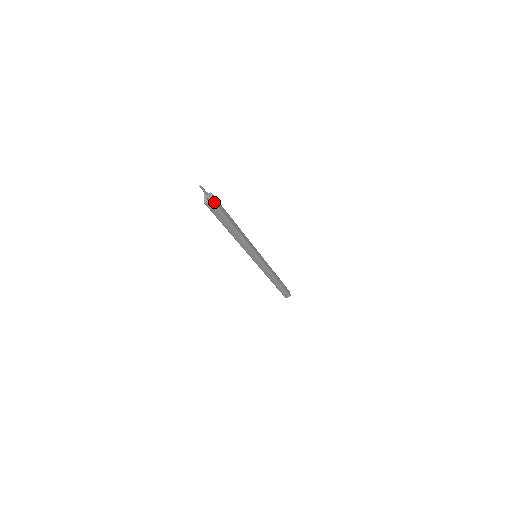
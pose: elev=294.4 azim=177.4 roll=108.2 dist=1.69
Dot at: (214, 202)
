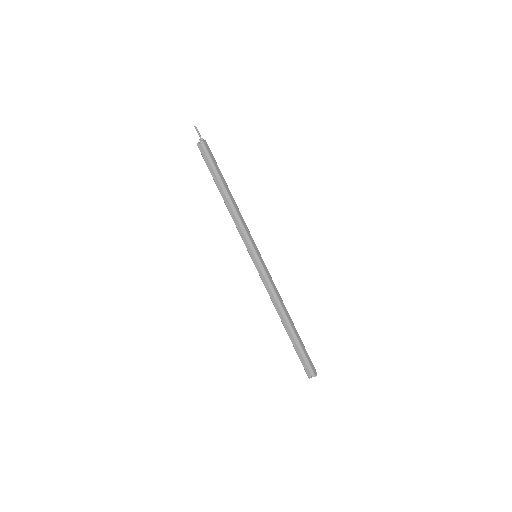
Dot at: (205, 145)
